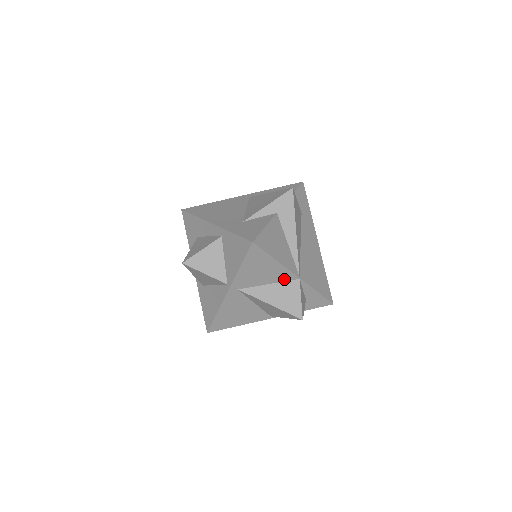
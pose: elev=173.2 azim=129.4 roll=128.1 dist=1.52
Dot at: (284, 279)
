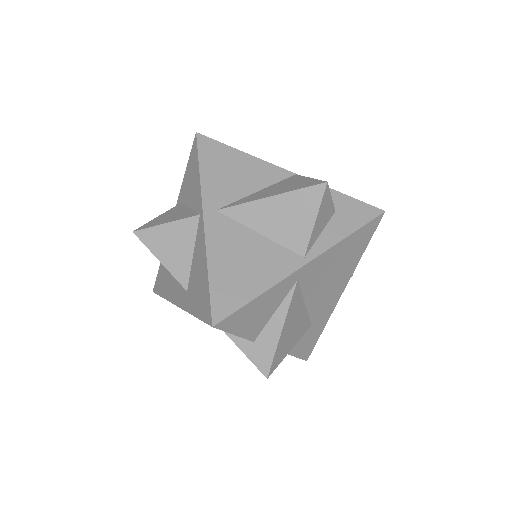
Dot at: (274, 180)
